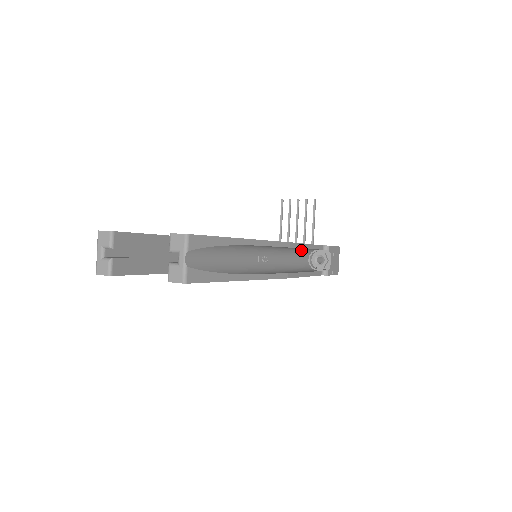
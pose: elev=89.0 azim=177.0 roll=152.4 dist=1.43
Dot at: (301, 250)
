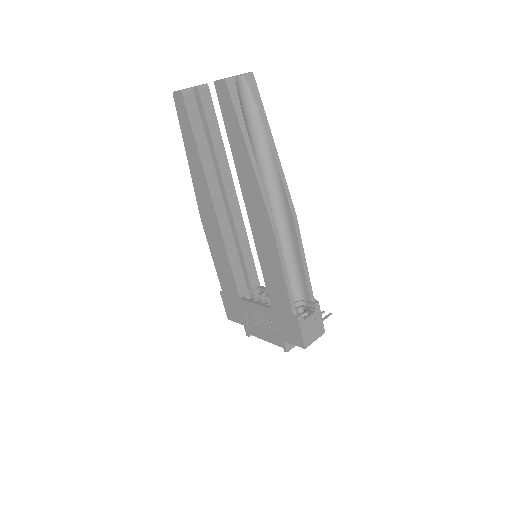
Dot at: (295, 271)
